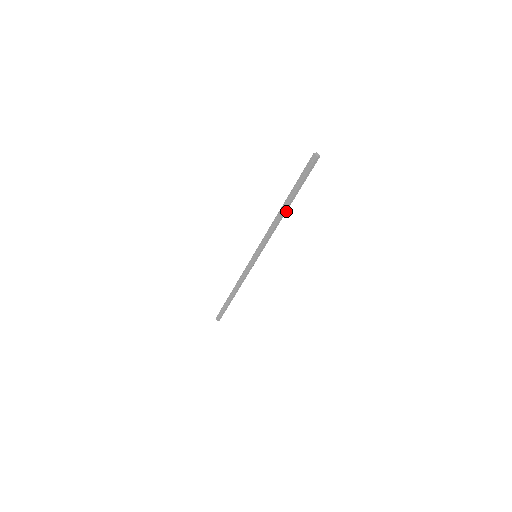
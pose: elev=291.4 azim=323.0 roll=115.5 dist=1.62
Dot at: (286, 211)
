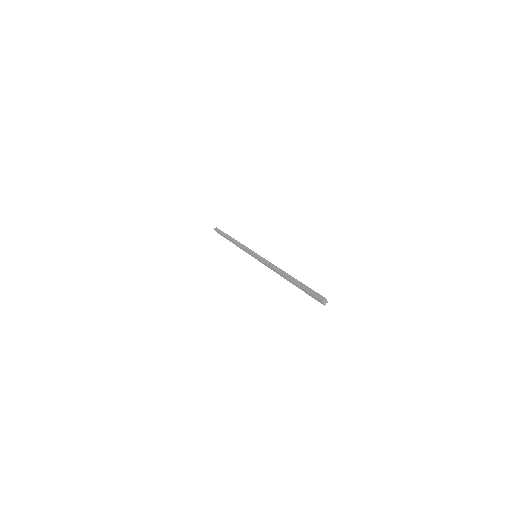
Dot at: occluded
